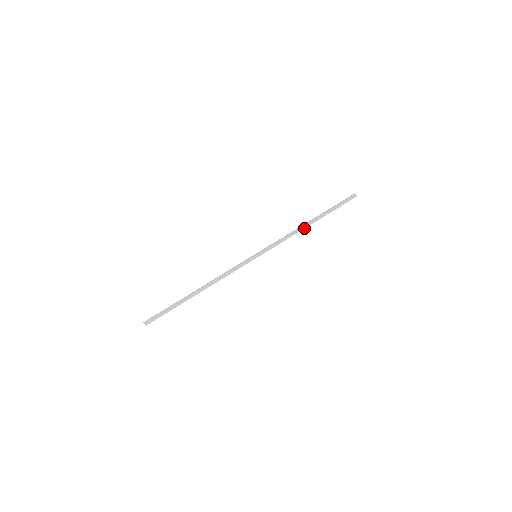
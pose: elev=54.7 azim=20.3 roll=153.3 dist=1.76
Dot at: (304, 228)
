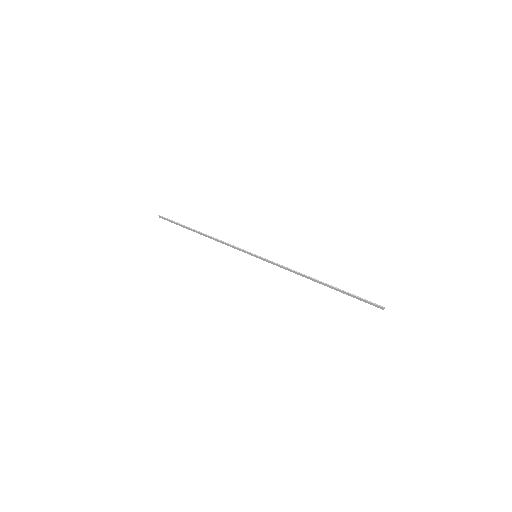
Dot at: (311, 279)
